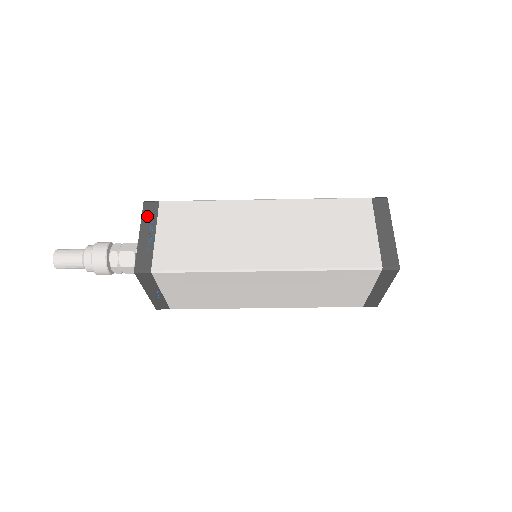
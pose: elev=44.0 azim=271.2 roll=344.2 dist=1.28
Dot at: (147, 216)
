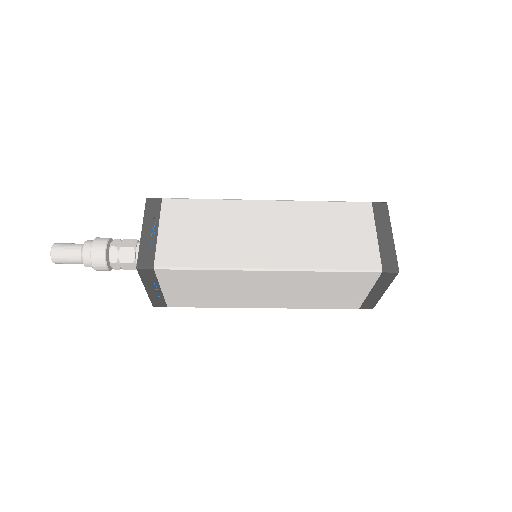
Dot at: (150, 212)
